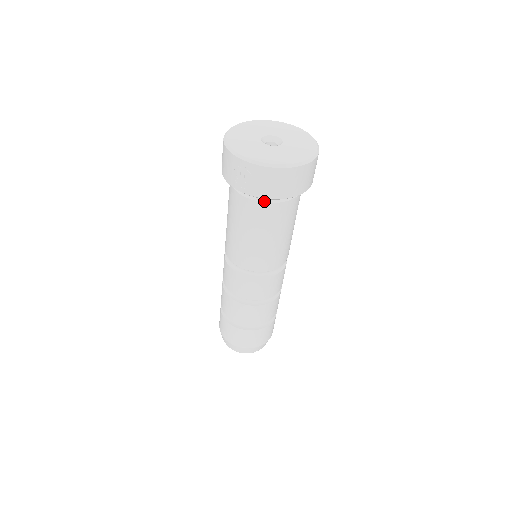
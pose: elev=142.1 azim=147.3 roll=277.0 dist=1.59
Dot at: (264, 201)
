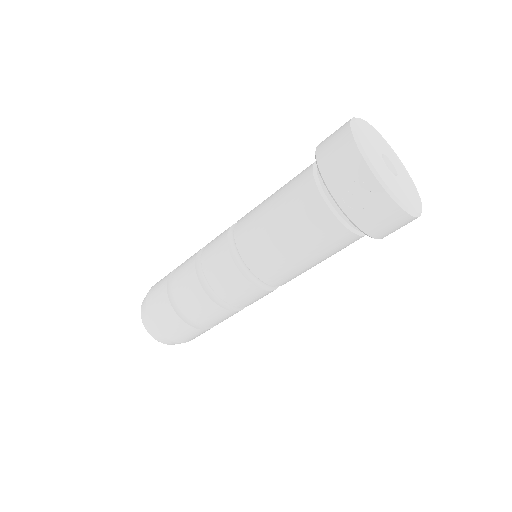
Dot at: (347, 226)
